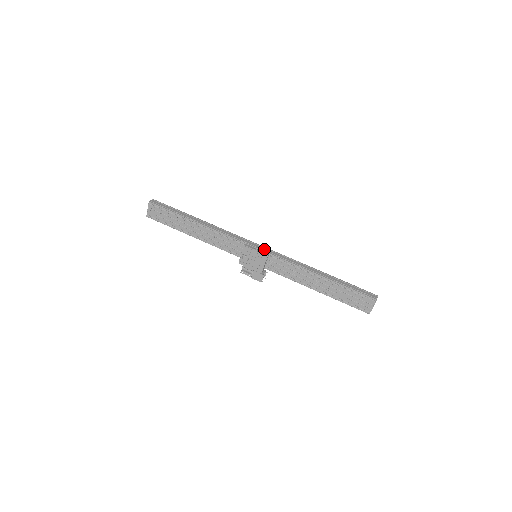
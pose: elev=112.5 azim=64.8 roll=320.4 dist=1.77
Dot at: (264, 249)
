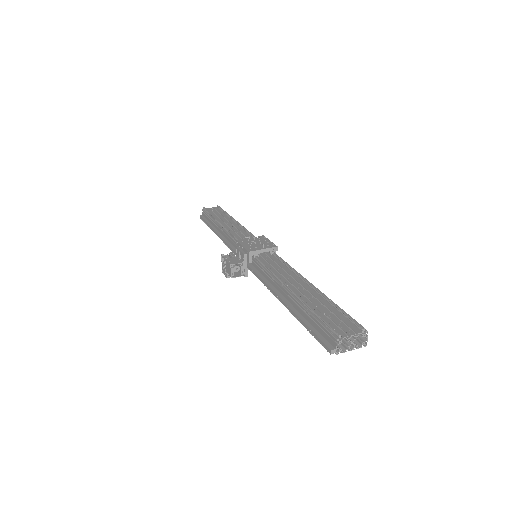
Dot at: occluded
